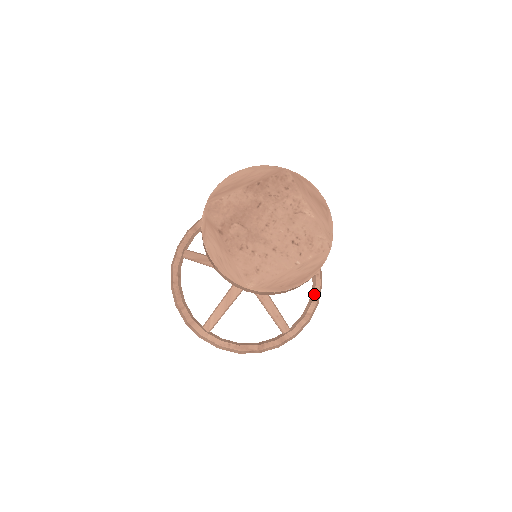
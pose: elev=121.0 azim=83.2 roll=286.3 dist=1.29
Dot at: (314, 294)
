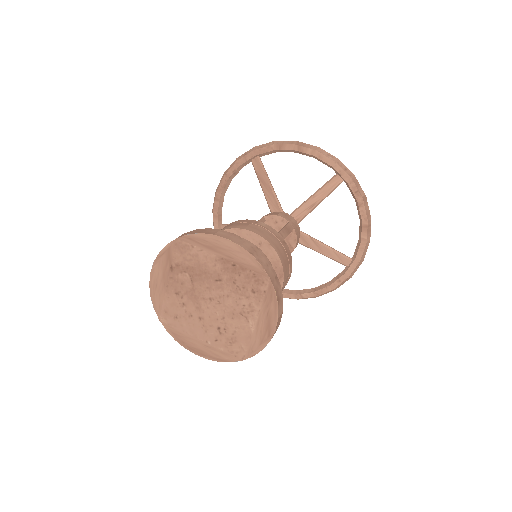
Dot at: (321, 290)
